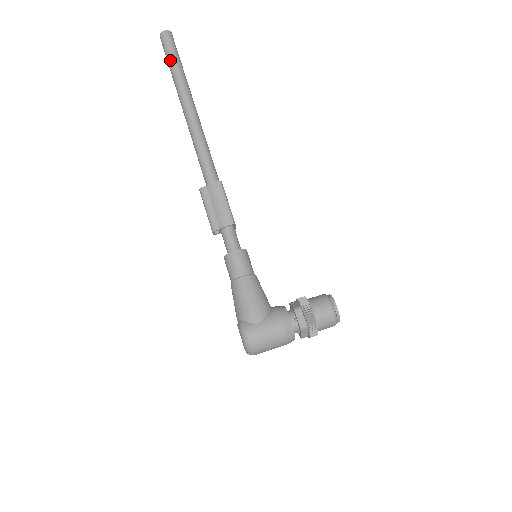
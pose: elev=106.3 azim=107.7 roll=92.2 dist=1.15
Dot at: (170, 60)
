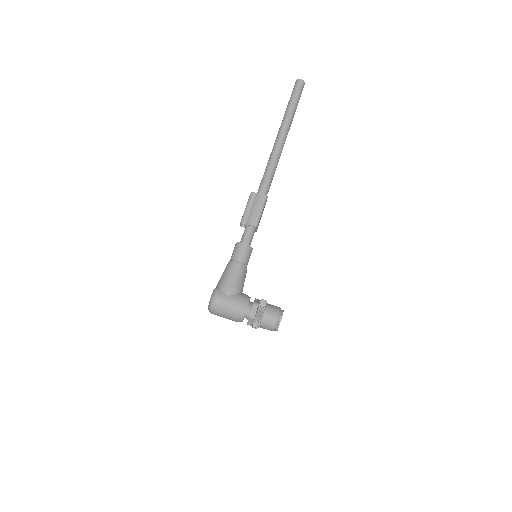
Dot at: (291, 100)
